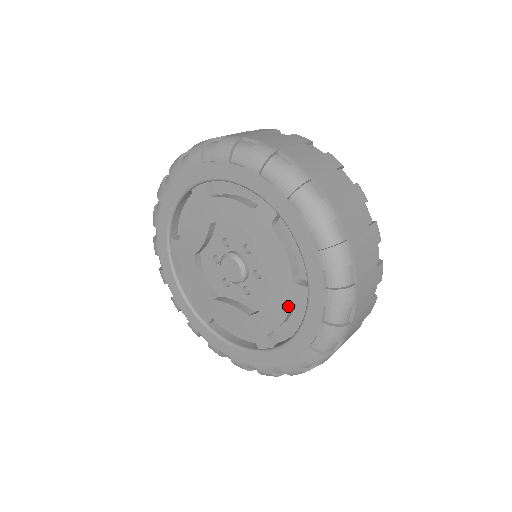
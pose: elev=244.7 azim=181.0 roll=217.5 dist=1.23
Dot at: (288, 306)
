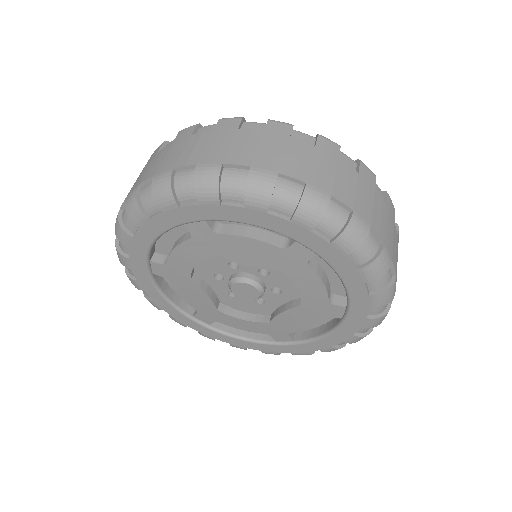
Dot at: (263, 332)
